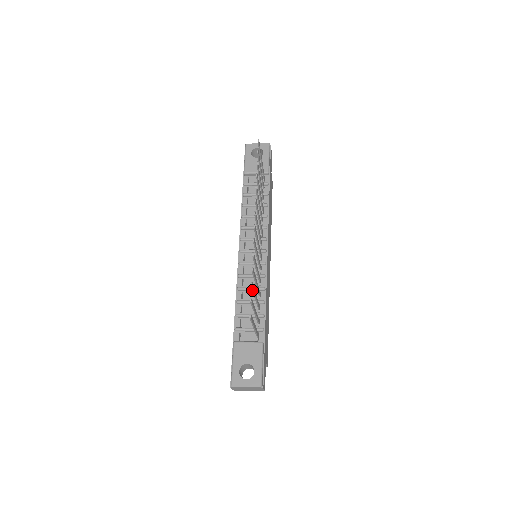
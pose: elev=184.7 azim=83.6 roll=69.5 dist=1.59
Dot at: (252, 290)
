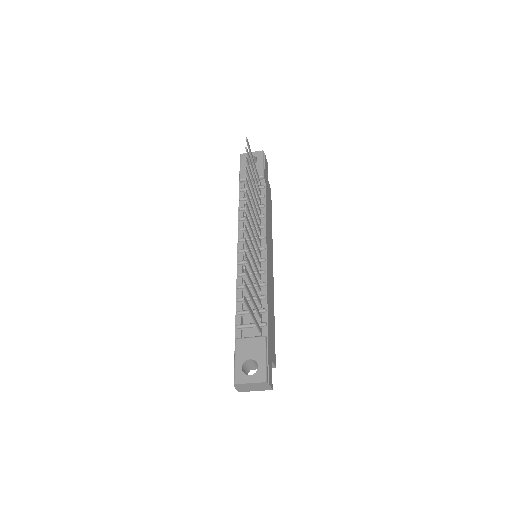
Dot at: (246, 275)
